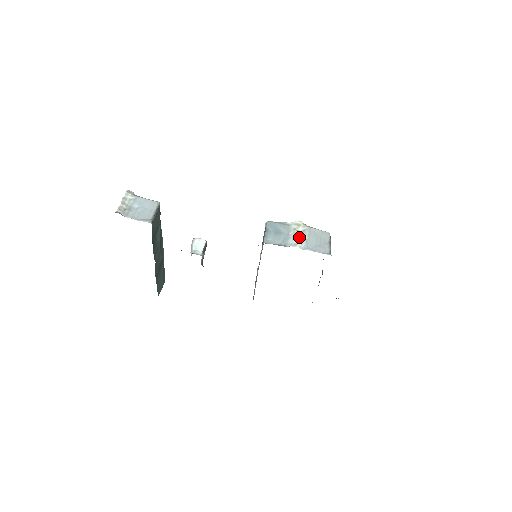
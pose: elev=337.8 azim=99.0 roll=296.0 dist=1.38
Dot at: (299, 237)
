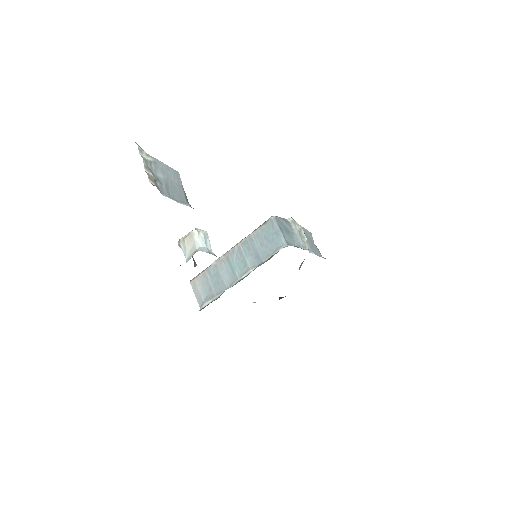
Dot at: (303, 238)
